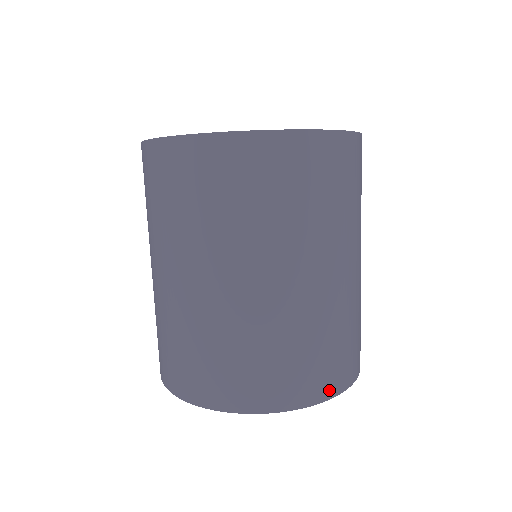
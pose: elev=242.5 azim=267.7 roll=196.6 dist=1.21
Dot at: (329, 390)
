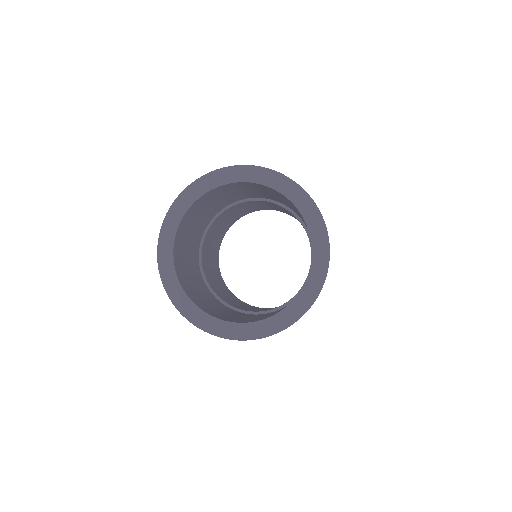
Dot at: occluded
